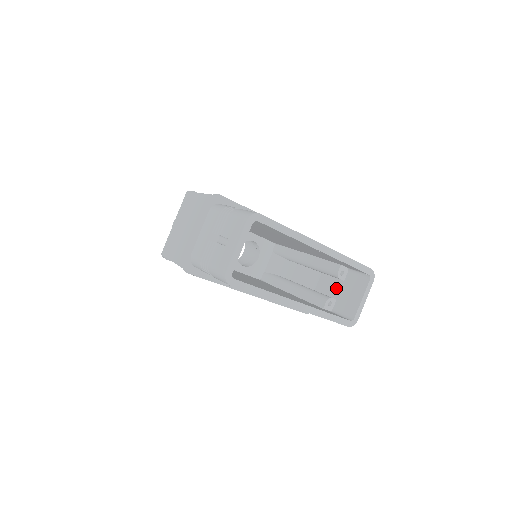
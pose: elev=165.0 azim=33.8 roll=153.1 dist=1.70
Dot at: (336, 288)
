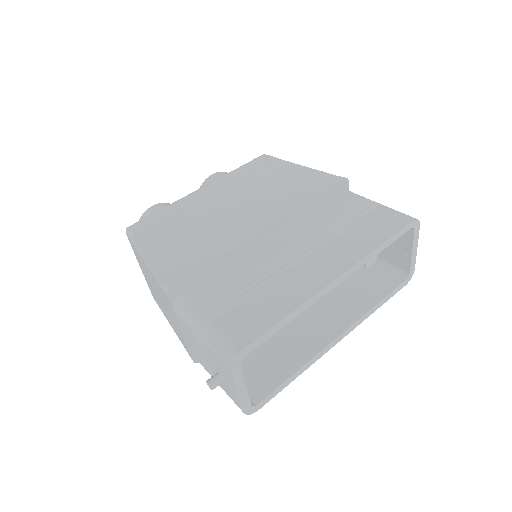
Dot at: occluded
